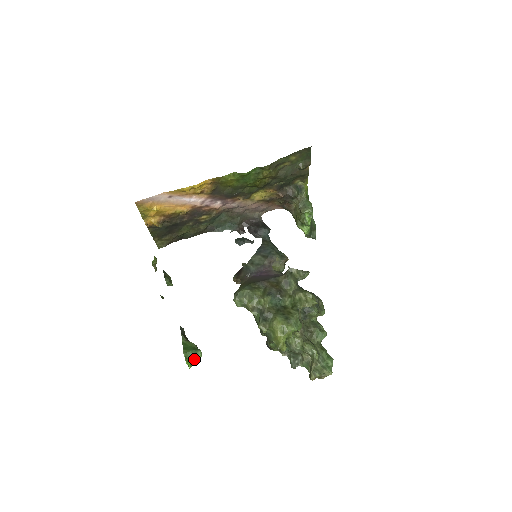
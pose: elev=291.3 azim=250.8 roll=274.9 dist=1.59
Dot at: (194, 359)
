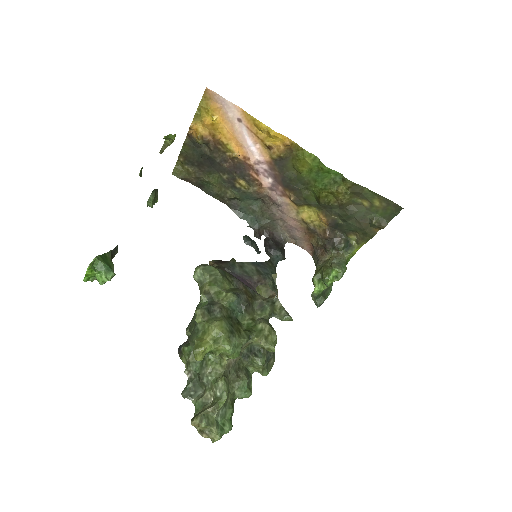
Dot at: (99, 275)
